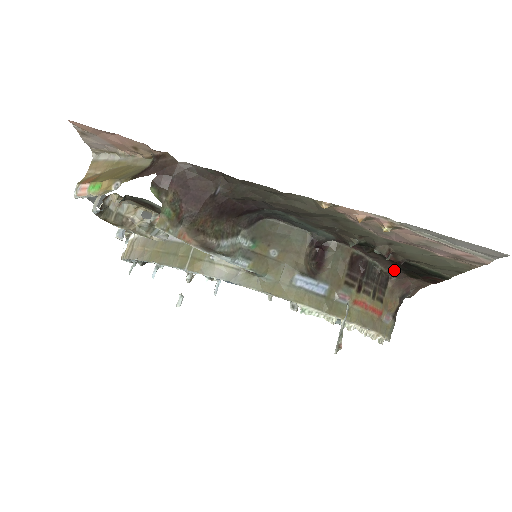
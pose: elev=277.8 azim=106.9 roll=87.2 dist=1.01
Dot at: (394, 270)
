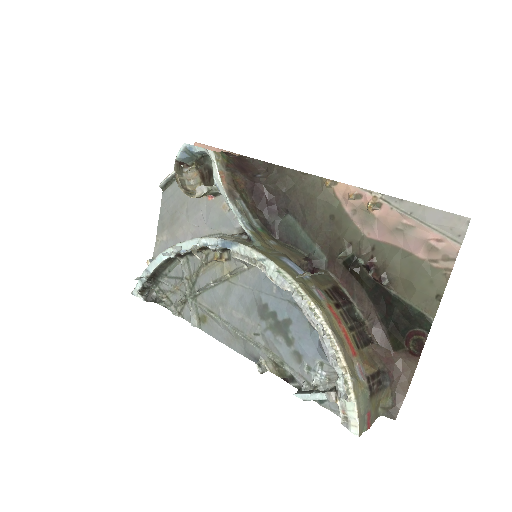
Dot at: (377, 324)
